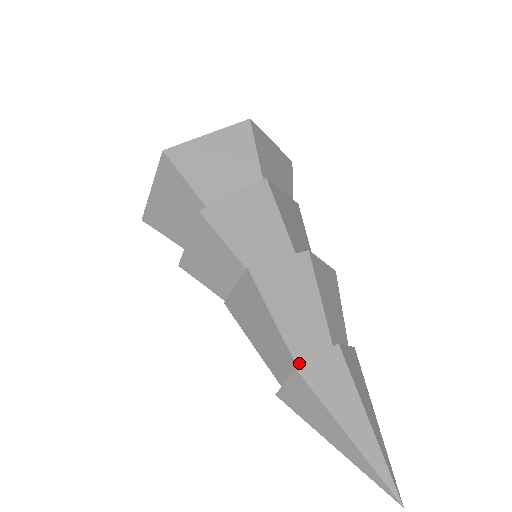
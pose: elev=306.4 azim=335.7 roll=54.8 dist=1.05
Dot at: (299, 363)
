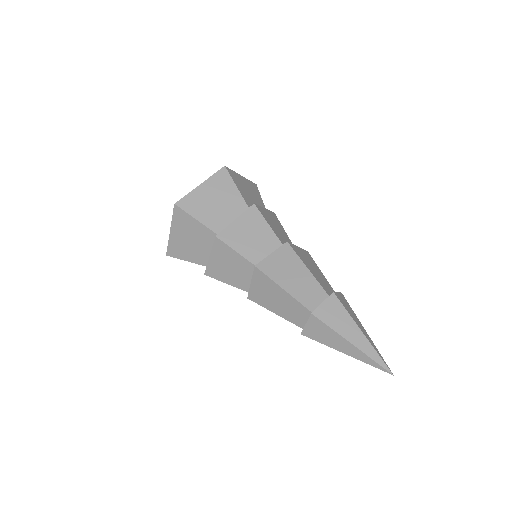
Dot at: (328, 294)
